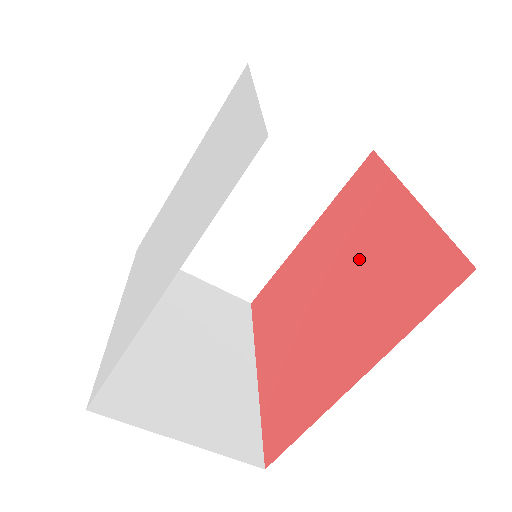
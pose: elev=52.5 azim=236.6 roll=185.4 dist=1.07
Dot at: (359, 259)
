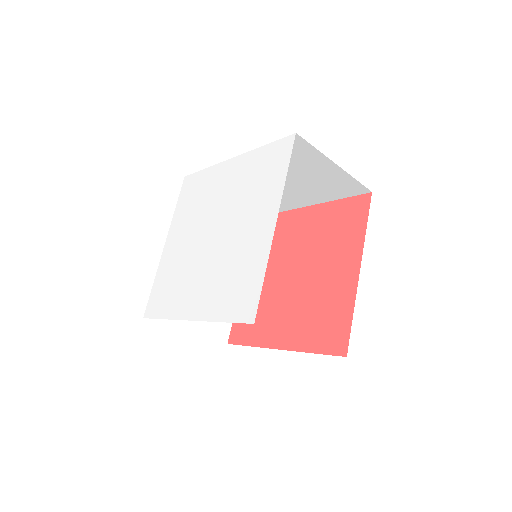
Dot at: (317, 277)
